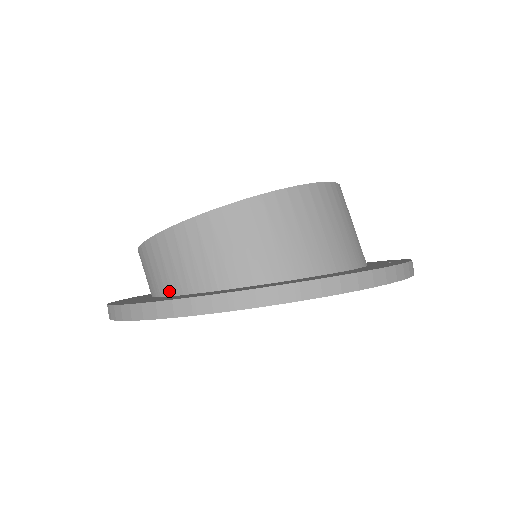
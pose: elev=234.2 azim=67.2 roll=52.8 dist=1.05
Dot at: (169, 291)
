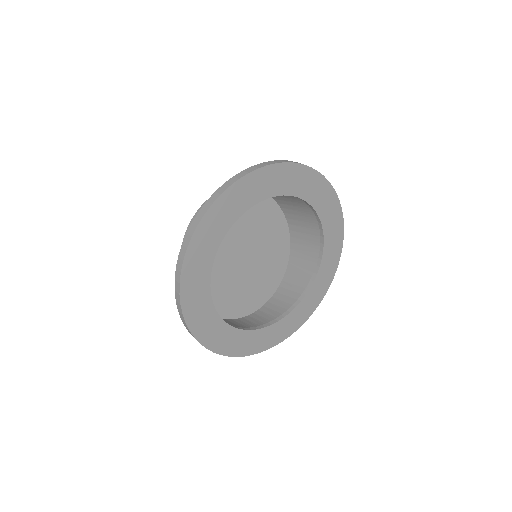
Dot at: occluded
